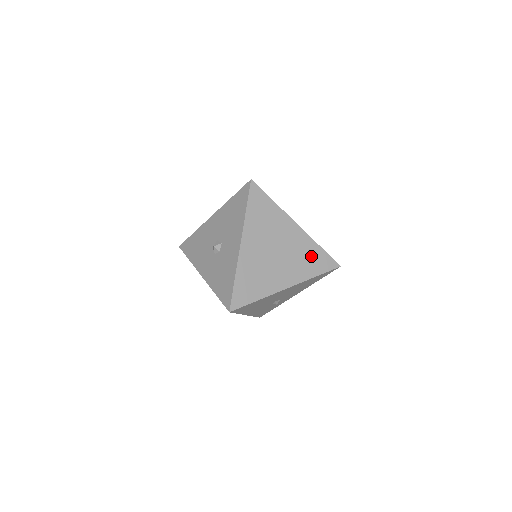
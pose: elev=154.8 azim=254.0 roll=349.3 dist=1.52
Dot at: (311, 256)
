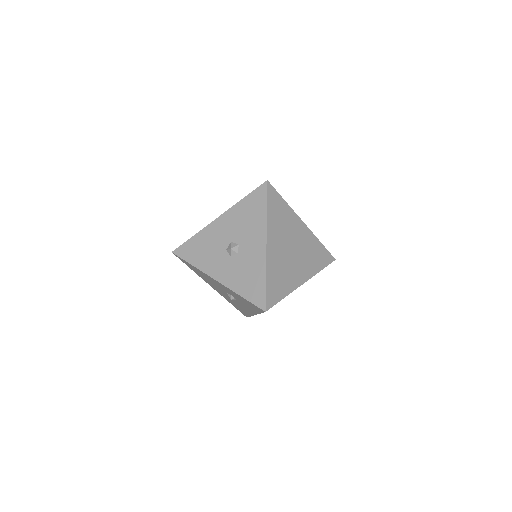
Dot at: (316, 252)
